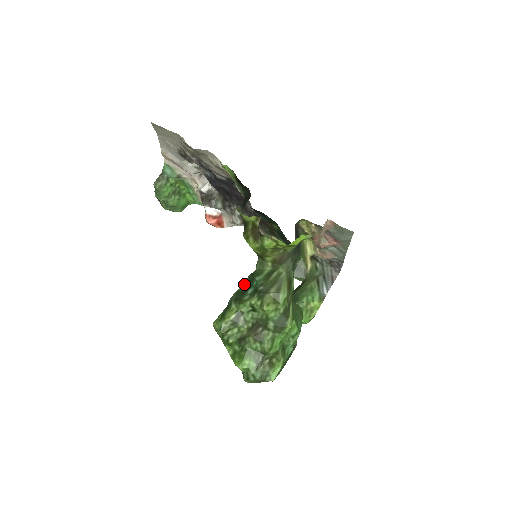
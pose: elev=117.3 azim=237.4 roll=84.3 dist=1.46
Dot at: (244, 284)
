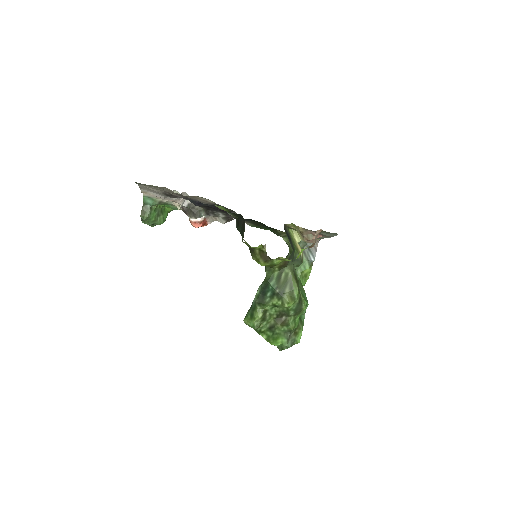
Dot at: (261, 289)
